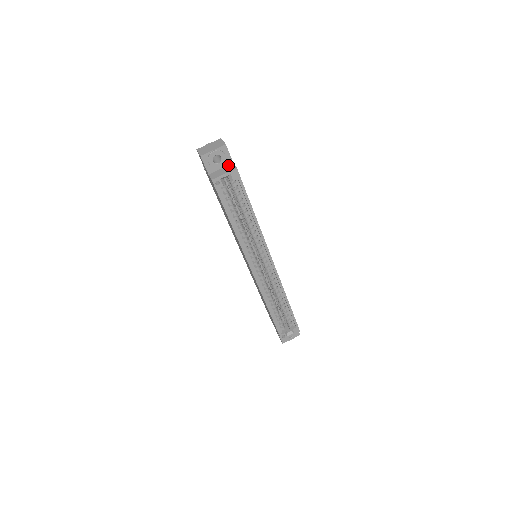
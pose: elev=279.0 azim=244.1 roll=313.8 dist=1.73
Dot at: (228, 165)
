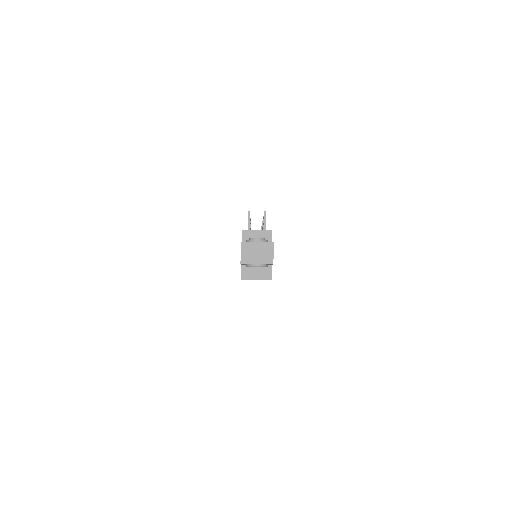
Dot at: occluded
